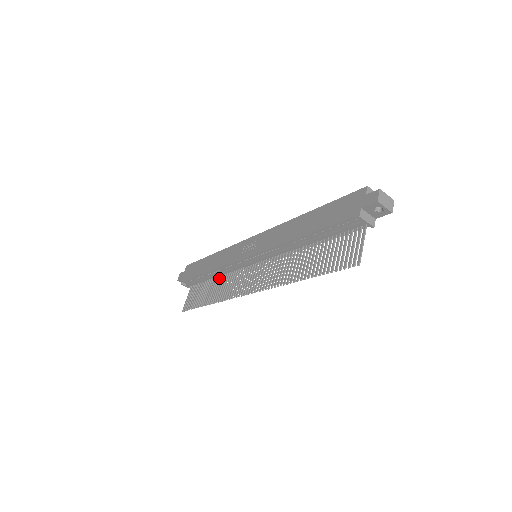
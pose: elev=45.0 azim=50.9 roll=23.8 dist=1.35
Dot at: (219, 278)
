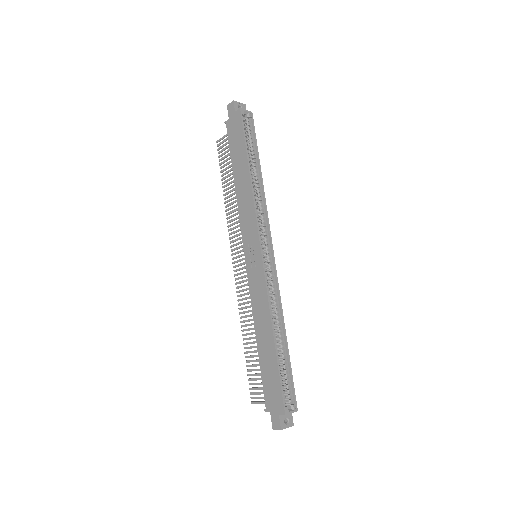
Dot at: occluded
